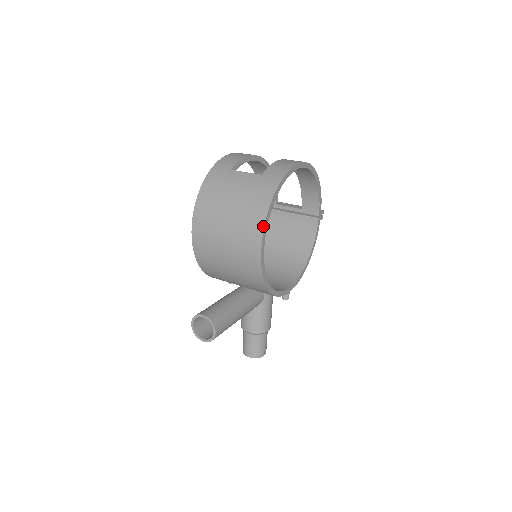
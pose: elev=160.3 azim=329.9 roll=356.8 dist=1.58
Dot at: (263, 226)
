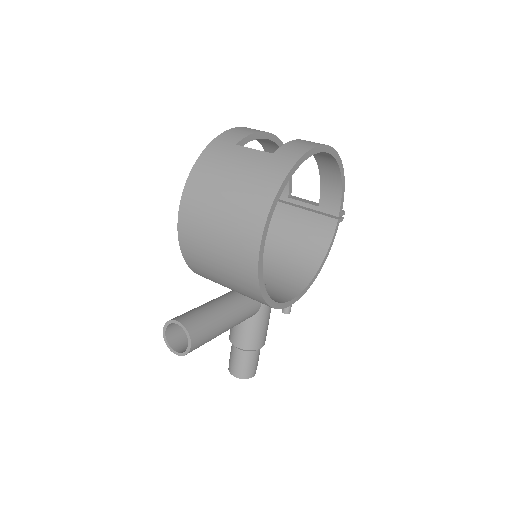
Dot at: (266, 217)
